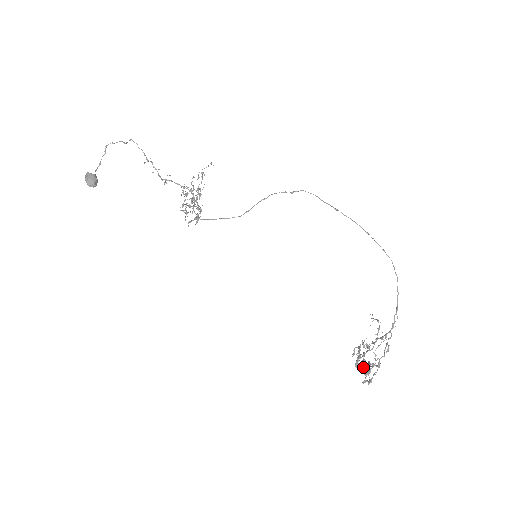
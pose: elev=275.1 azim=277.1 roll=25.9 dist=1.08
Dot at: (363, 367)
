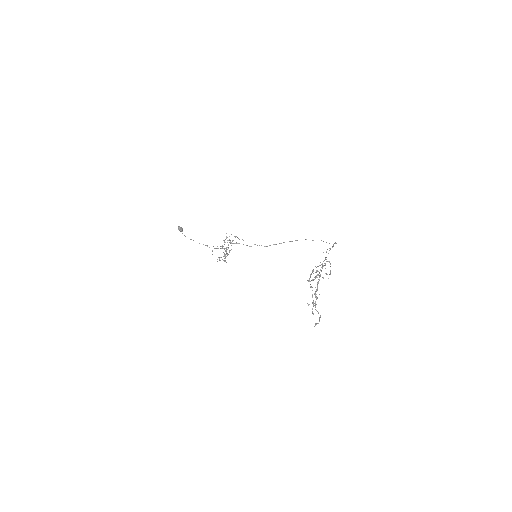
Dot at: (313, 270)
